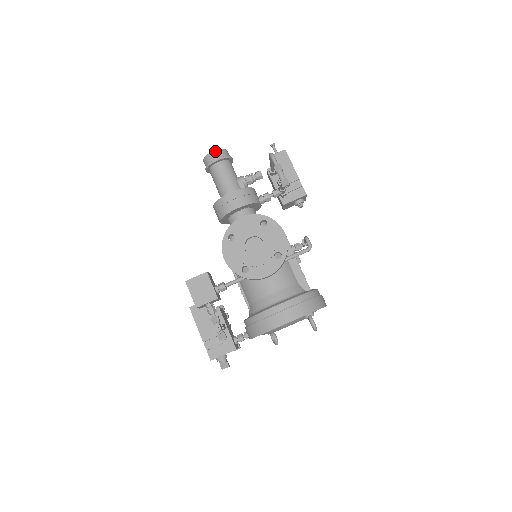
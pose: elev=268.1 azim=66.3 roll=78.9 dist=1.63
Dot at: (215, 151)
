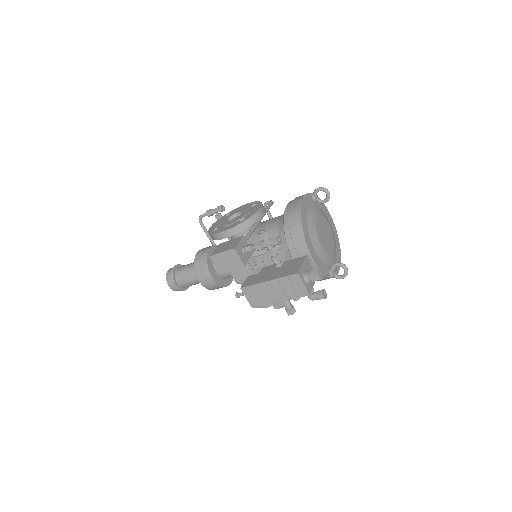
Dot at: (169, 269)
